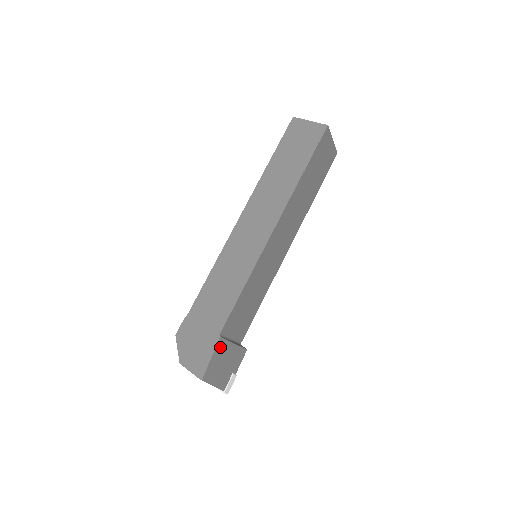
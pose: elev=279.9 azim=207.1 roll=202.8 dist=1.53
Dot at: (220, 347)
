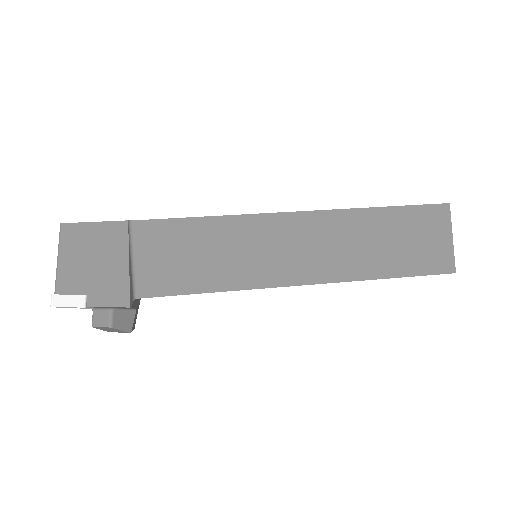
Dot at: (115, 232)
